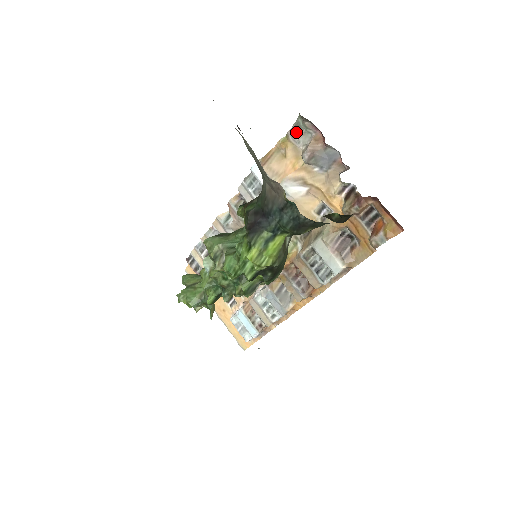
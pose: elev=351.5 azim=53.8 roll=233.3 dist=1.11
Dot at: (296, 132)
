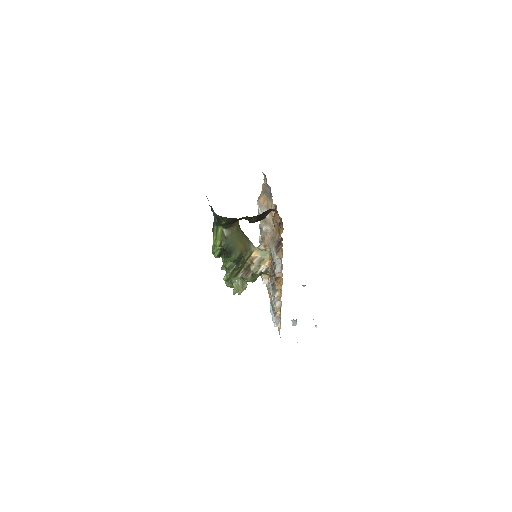
Dot at: (265, 179)
